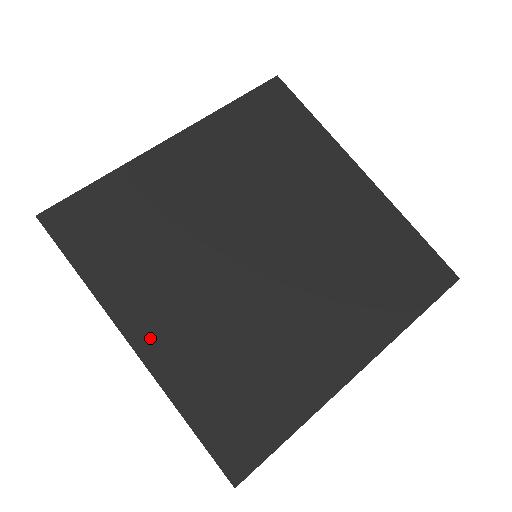
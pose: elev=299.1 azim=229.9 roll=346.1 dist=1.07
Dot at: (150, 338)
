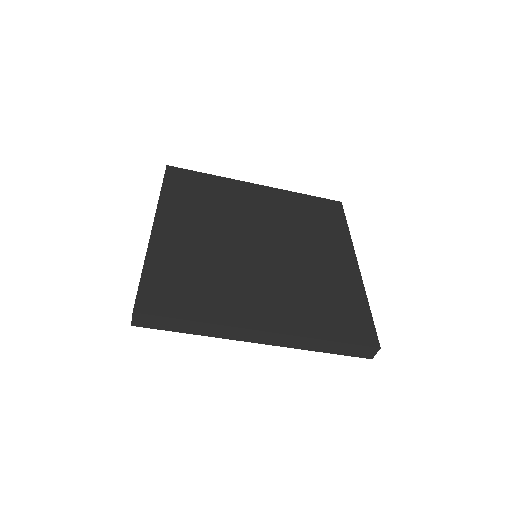
Dot at: (268, 320)
